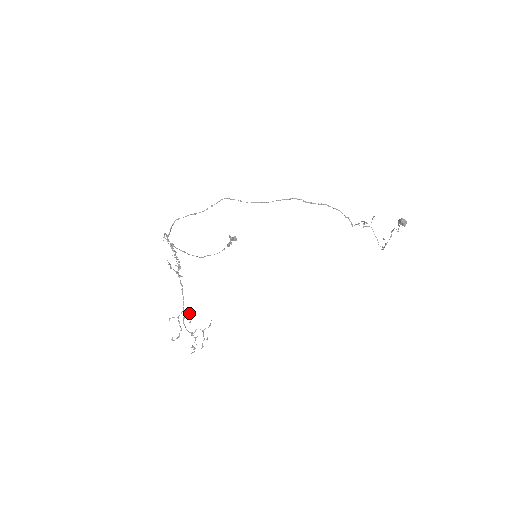
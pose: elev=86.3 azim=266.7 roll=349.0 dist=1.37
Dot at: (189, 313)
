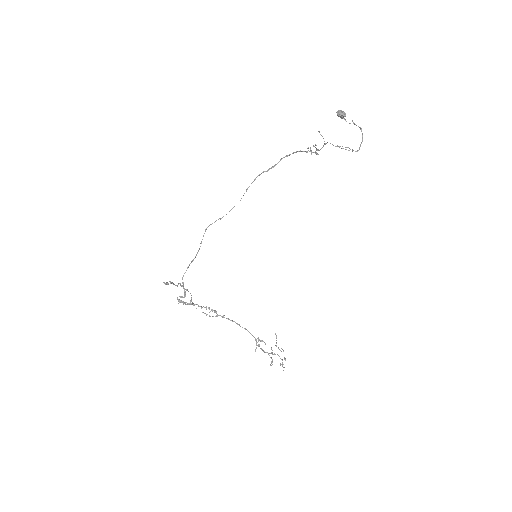
Dot at: (258, 338)
